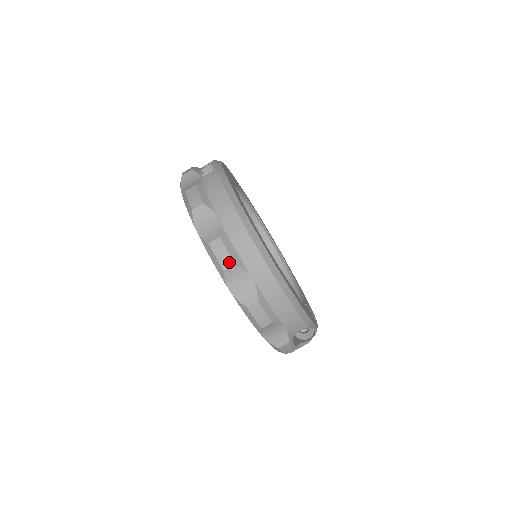
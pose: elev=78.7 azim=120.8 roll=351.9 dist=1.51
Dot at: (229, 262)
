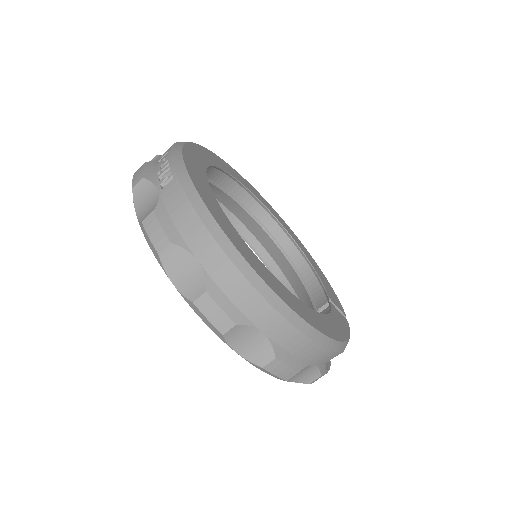
Dot at: (227, 323)
